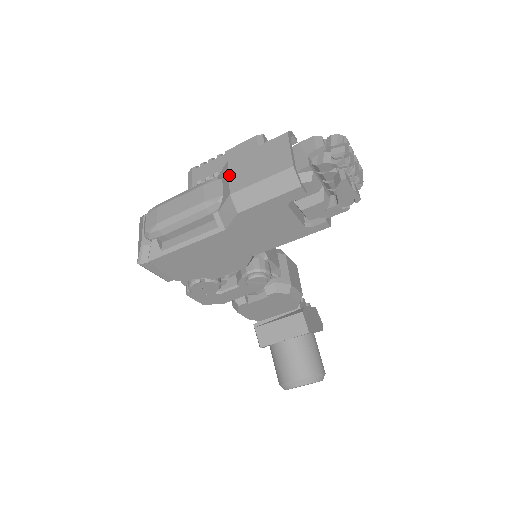
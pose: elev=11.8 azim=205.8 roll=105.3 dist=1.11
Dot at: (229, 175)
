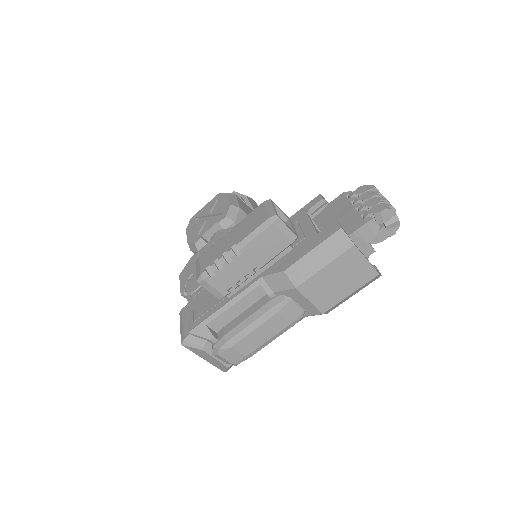
Dot at: (309, 300)
